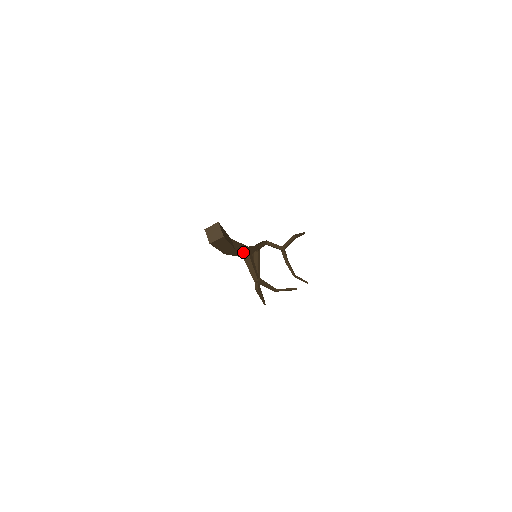
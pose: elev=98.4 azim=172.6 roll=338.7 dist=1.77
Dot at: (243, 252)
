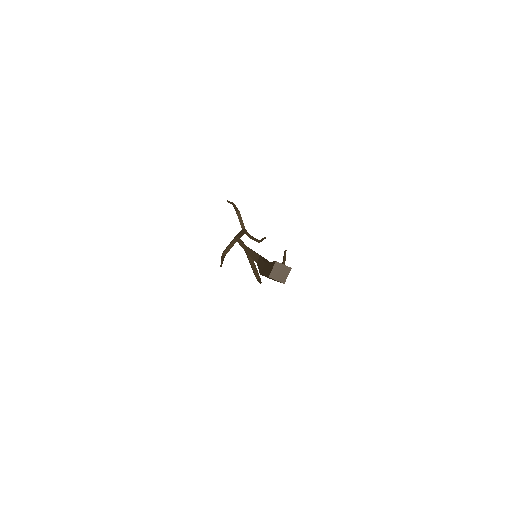
Dot at: occluded
